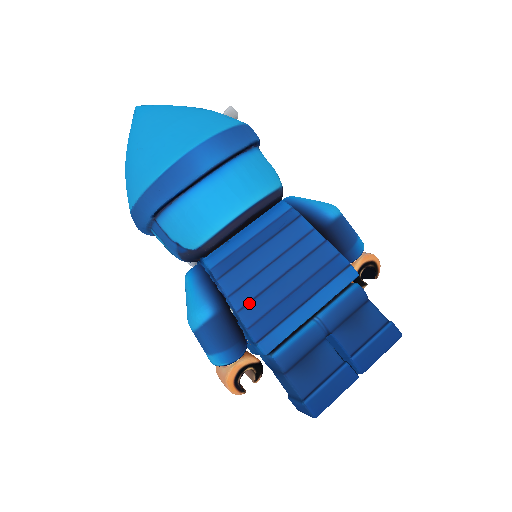
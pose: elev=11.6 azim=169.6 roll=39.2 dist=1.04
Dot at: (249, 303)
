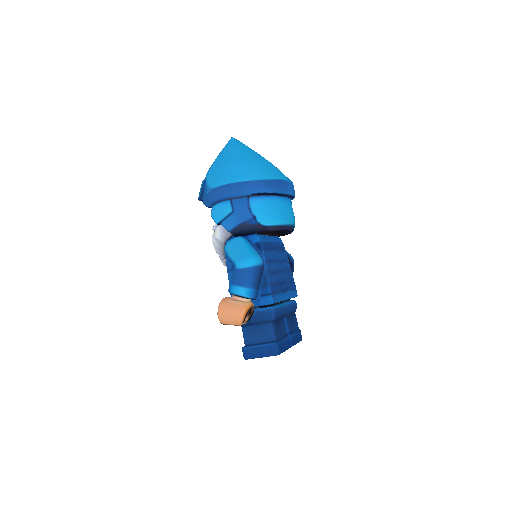
Dot at: (271, 272)
